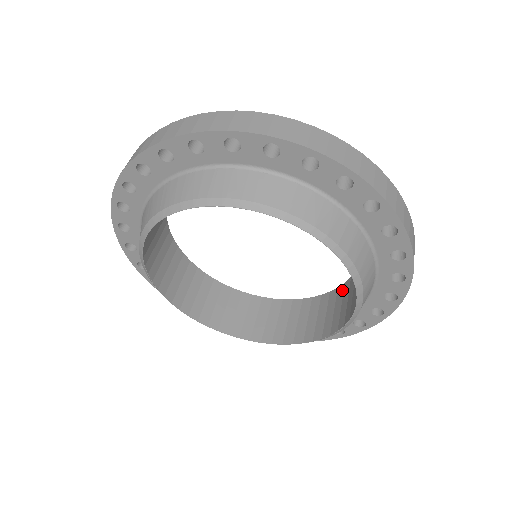
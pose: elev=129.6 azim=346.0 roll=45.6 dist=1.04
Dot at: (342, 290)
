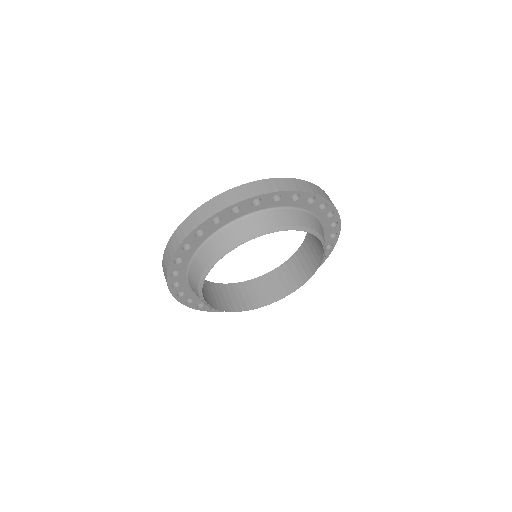
Dot at: (281, 270)
